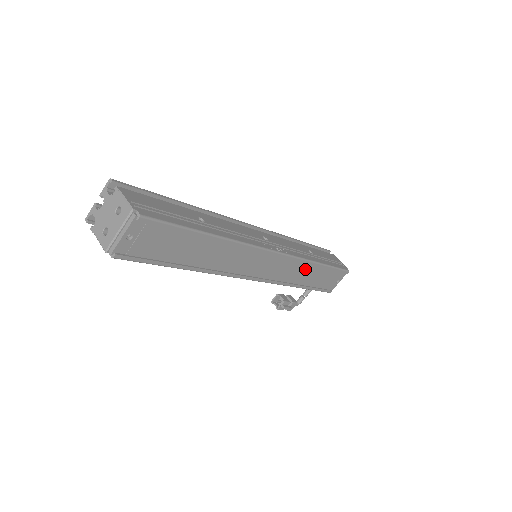
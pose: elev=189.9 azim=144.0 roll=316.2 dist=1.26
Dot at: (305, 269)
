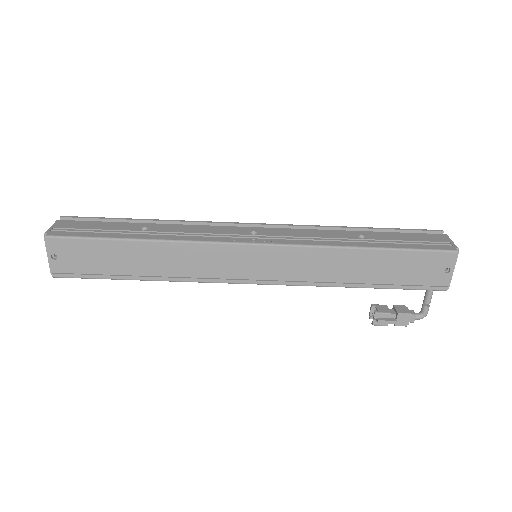
Dot at: (339, 260)
